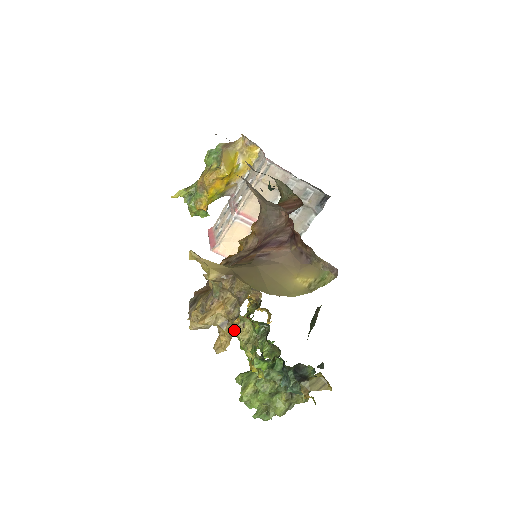
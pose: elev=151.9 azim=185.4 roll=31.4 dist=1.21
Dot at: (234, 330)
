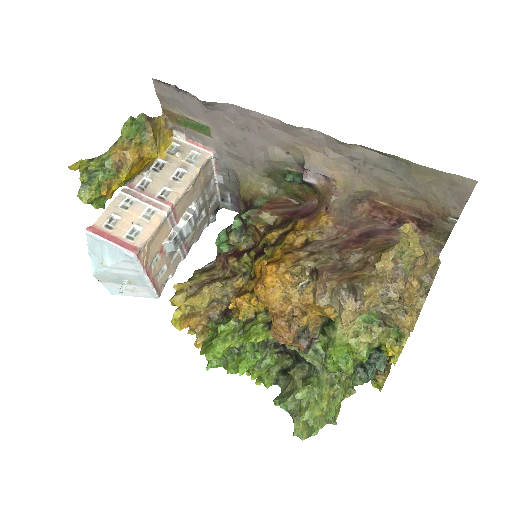
Dot at: (297, 335)
